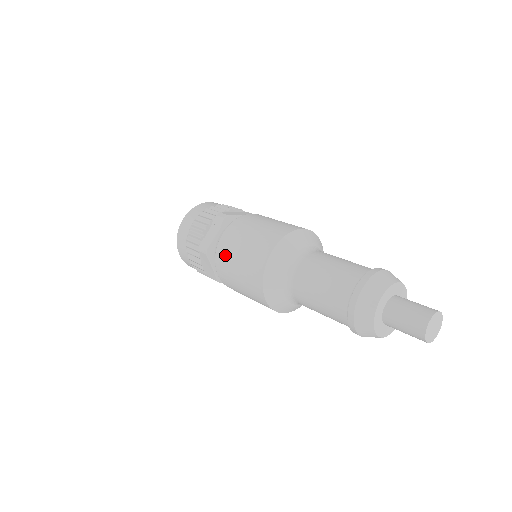
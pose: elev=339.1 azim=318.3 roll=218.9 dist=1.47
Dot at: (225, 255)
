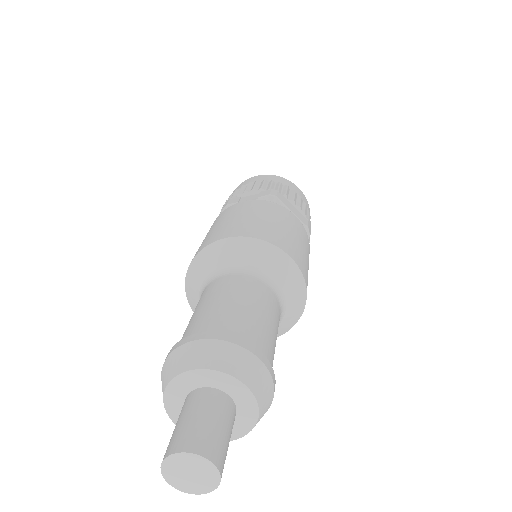
Dot at: (221, 216)
